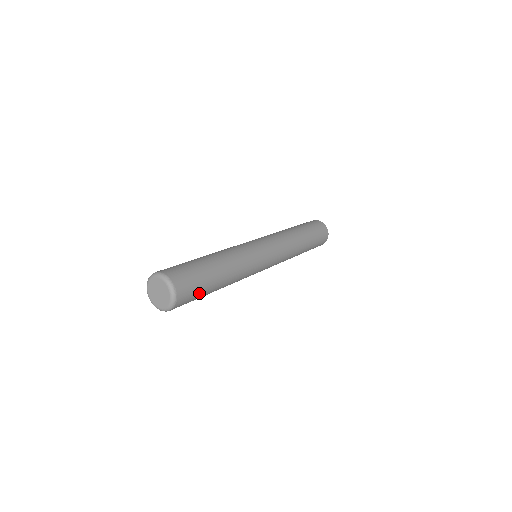
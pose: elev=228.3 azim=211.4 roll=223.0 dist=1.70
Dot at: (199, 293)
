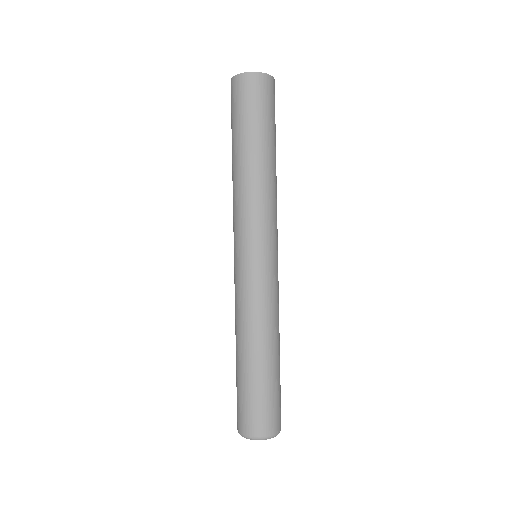
Dot at: occluded
